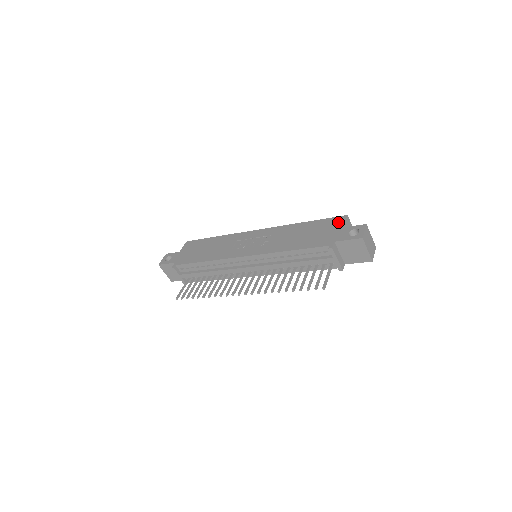
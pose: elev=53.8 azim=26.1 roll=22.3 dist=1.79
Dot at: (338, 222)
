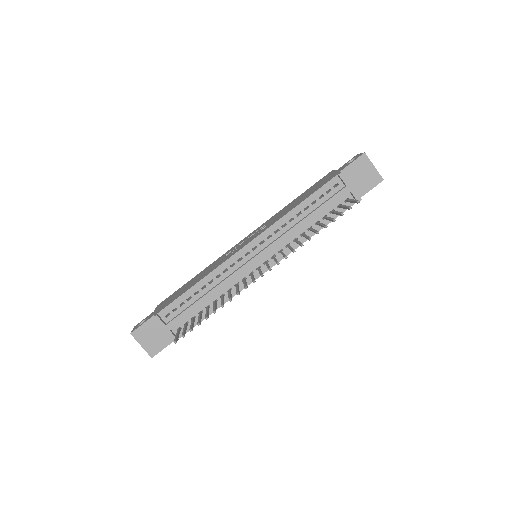
Dot at: (328, 174)
